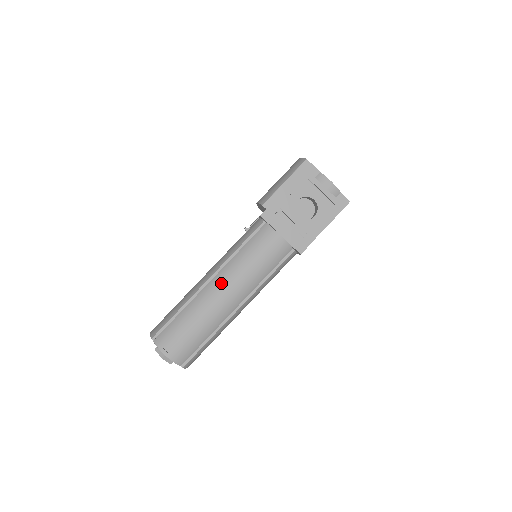
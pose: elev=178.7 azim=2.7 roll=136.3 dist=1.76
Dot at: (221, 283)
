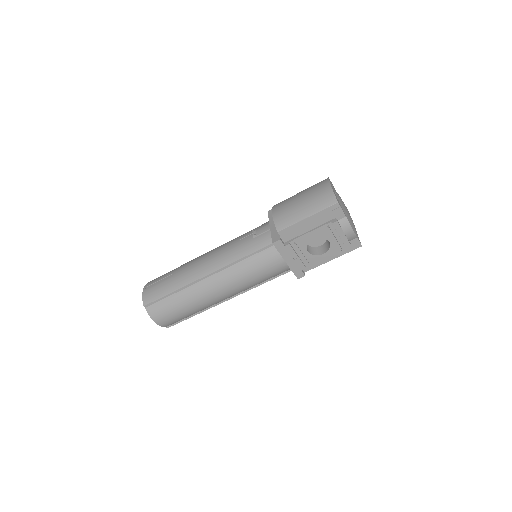
Dot at: (218, 284)
